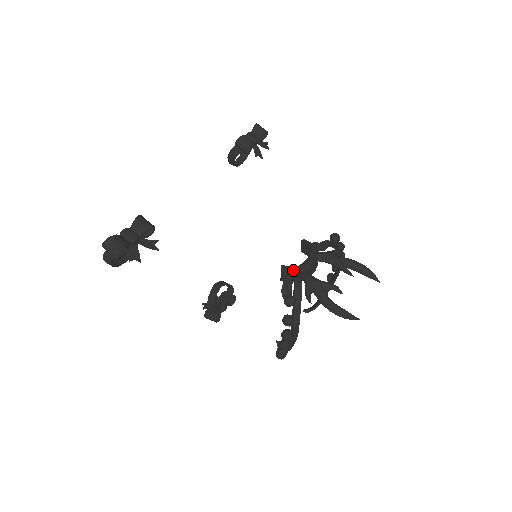
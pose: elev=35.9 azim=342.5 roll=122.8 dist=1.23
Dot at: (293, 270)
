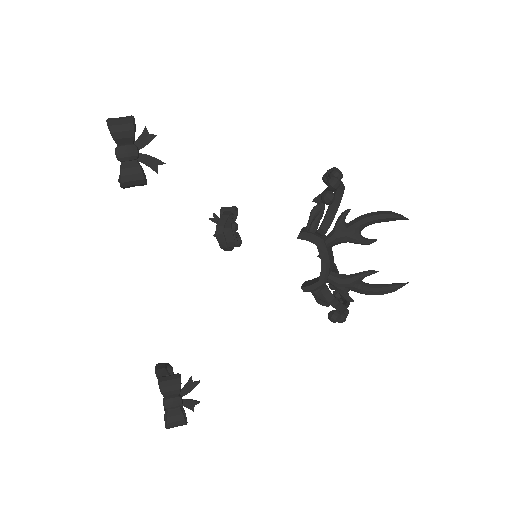
Dot at: (317, 288)
